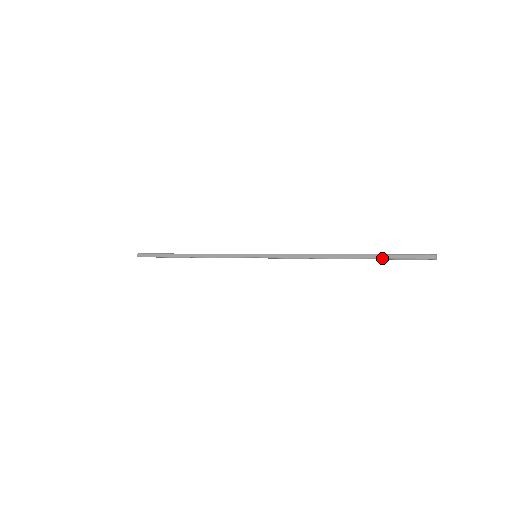
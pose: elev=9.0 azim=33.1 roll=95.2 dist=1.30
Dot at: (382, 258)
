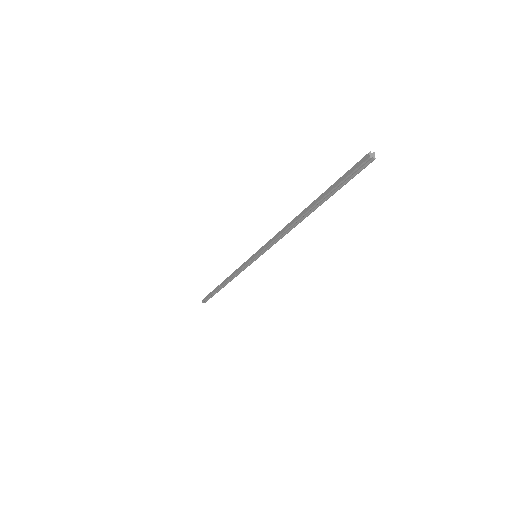
Dot at: (329, 192)
